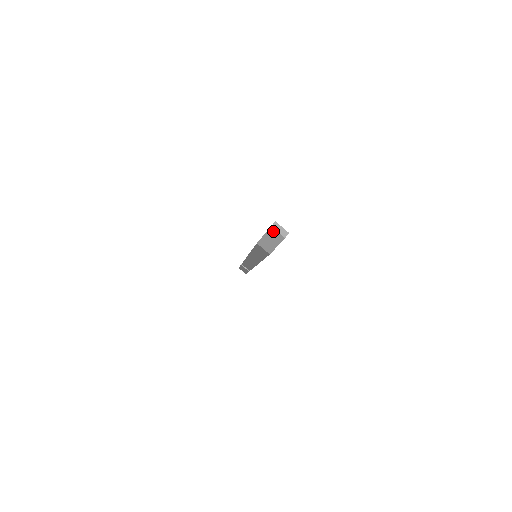
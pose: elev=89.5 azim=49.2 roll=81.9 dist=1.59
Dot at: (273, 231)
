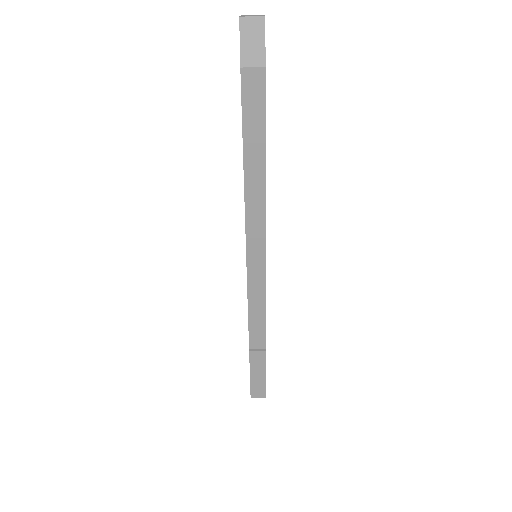
Dot at: (246, 22)
